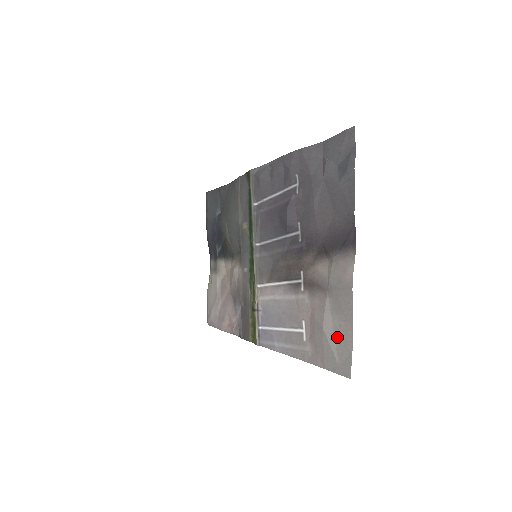
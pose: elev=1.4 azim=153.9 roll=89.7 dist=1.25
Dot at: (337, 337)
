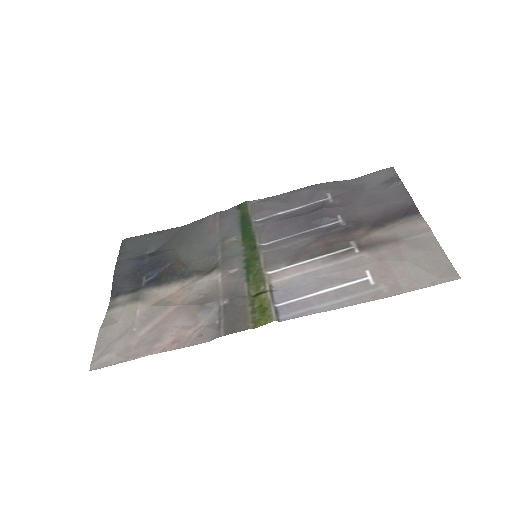
Dot at: (426, 261)
